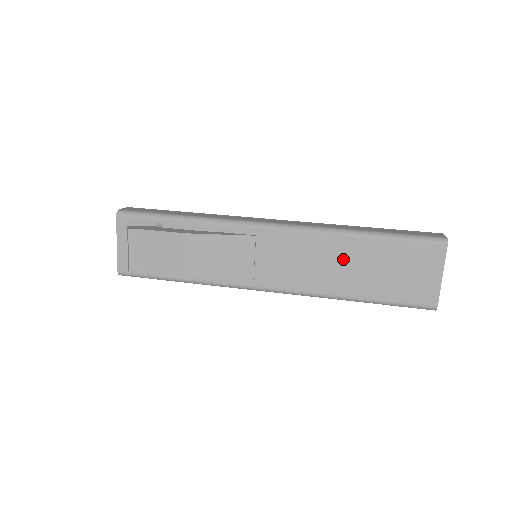
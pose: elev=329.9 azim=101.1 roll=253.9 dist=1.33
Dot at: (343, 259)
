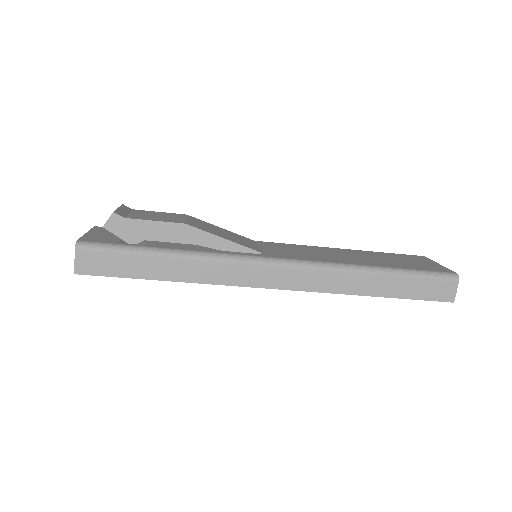
Dot at: (346, 254)
